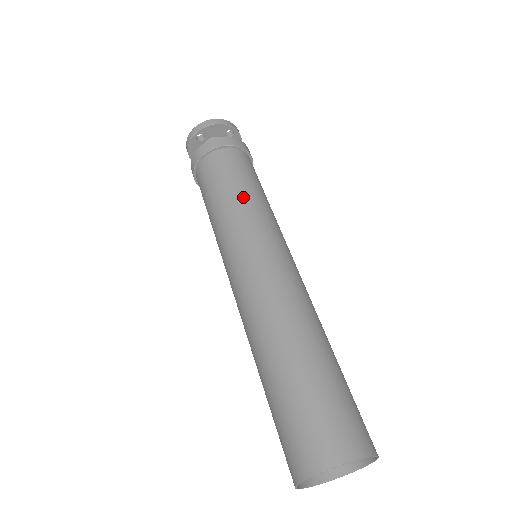
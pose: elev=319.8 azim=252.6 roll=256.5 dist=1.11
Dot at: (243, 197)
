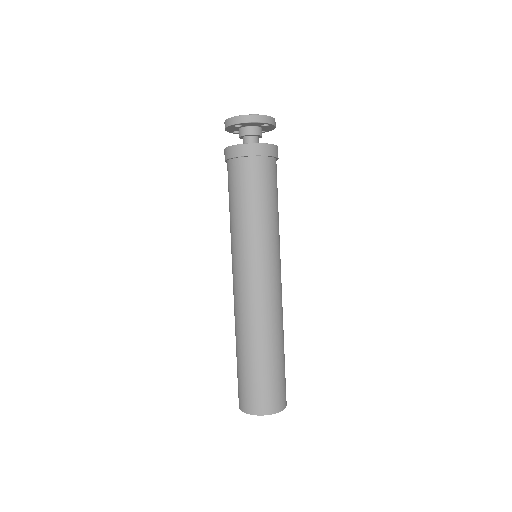
Dot at: (257, 217)
